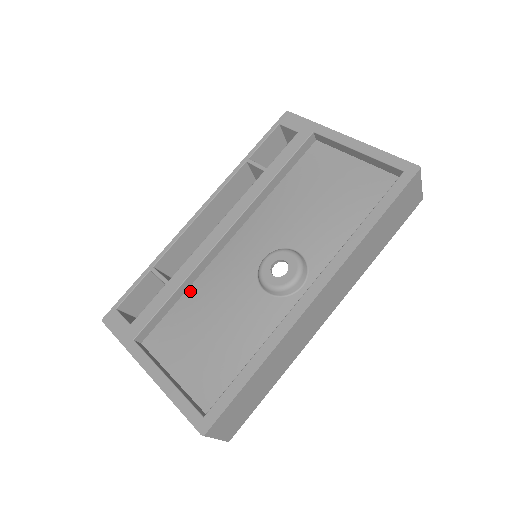
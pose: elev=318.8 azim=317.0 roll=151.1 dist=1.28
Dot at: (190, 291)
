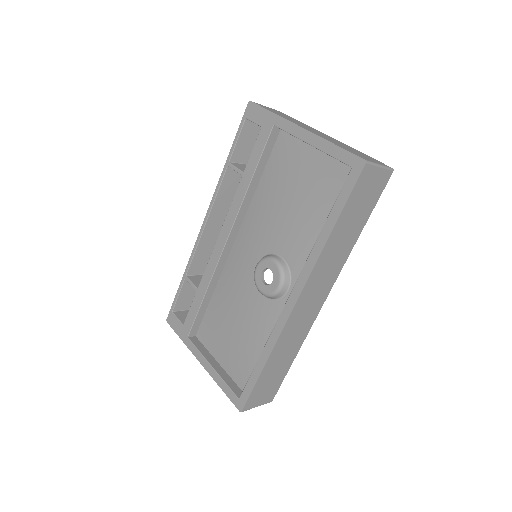
Dot at: (216, 293)
